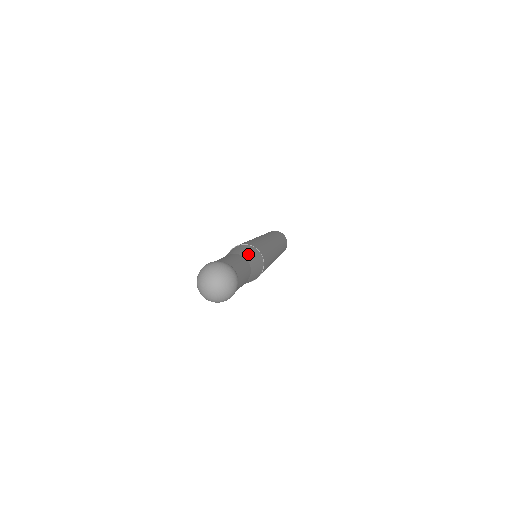
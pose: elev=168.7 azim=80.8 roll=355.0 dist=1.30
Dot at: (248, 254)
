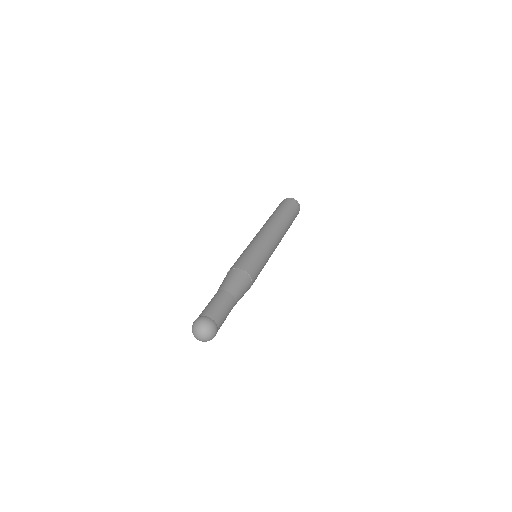
Dot at: (238, 288)
